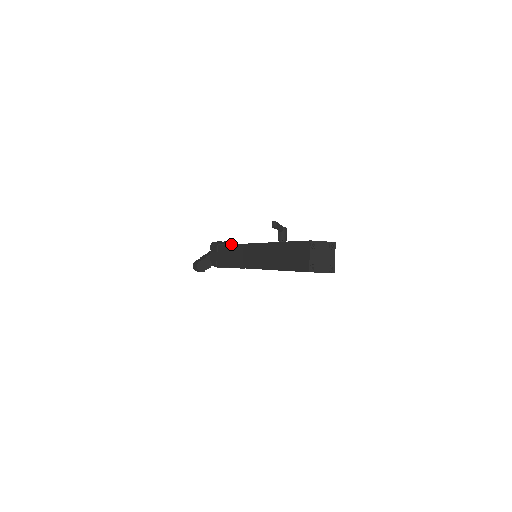
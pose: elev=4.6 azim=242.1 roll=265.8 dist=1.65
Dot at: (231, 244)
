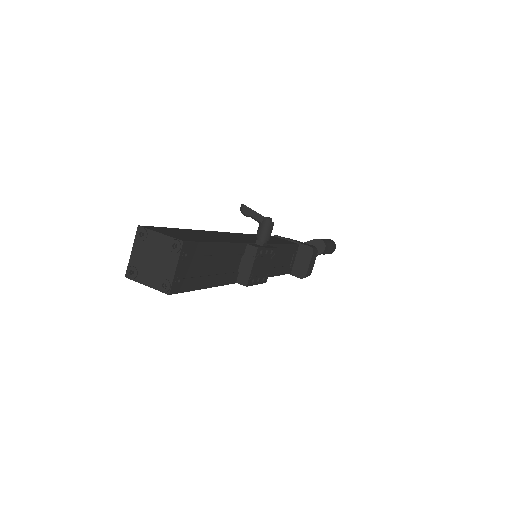
Dot at: occluded
